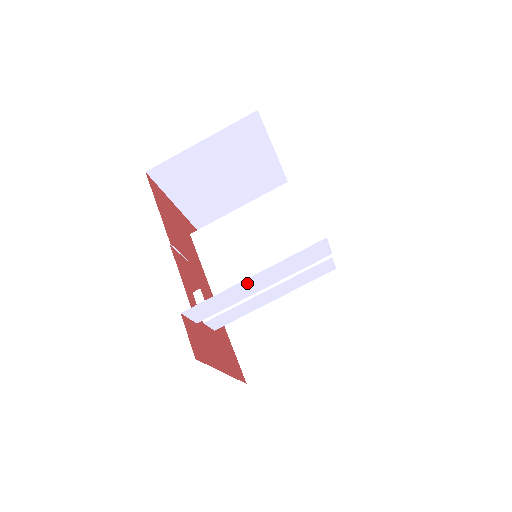
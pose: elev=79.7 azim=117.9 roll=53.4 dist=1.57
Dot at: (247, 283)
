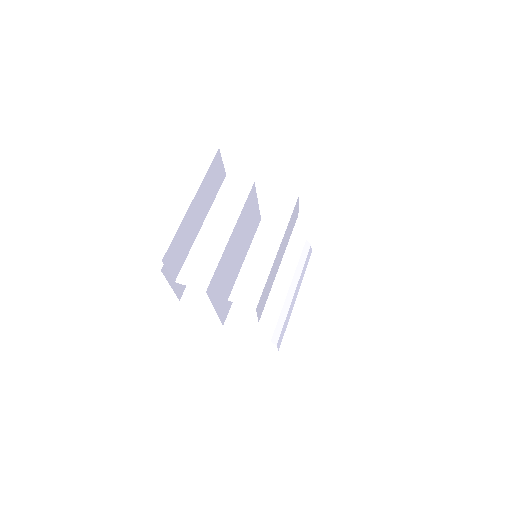
Dot at: (206, 233)
